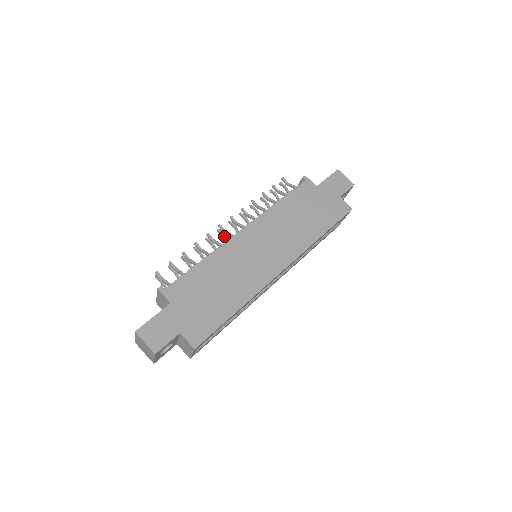
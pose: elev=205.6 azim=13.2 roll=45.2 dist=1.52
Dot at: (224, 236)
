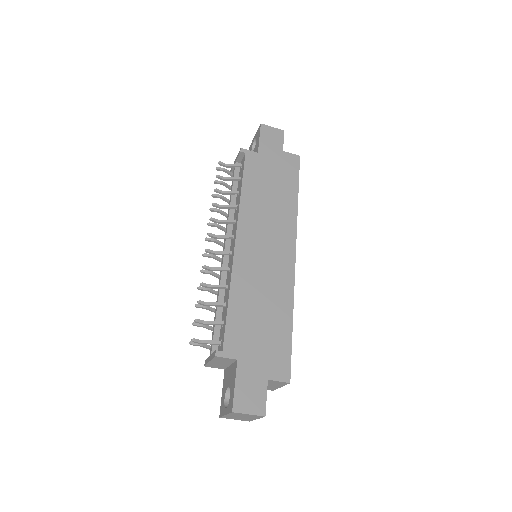
Dot at: (214, 257)
